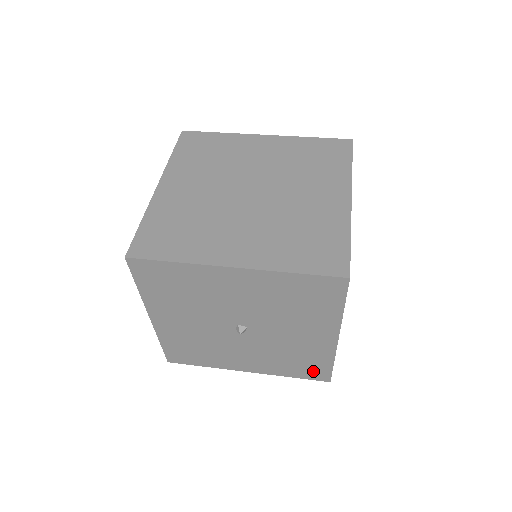
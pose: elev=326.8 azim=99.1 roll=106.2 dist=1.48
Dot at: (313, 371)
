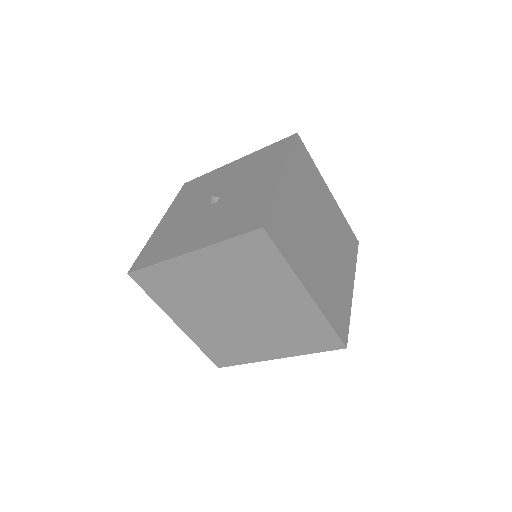
Dot at: (251, 220)
